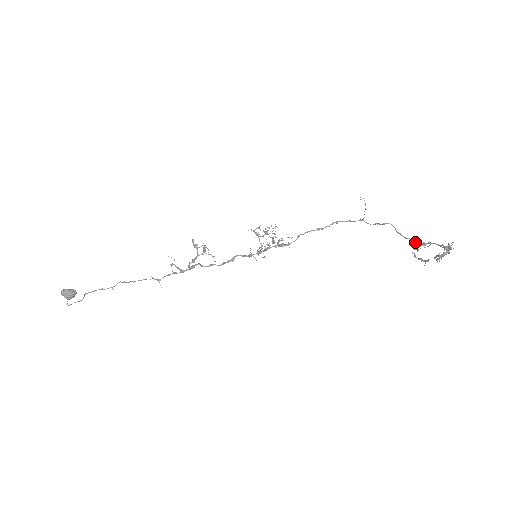
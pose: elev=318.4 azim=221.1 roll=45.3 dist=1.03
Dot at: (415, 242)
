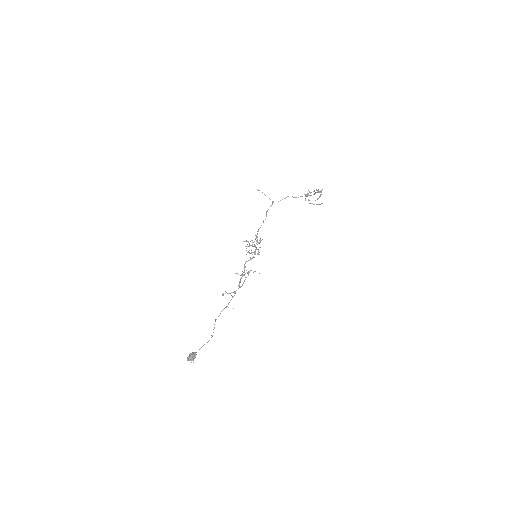
Dot at: occluded
